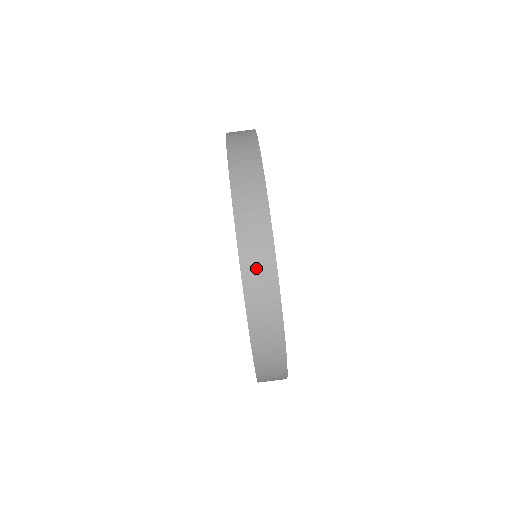
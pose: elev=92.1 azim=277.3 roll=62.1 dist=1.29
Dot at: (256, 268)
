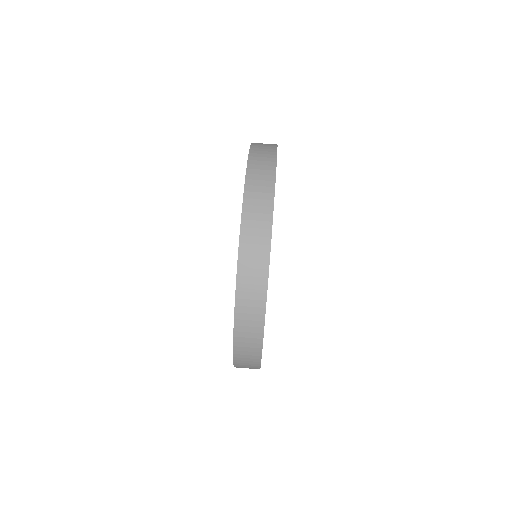
Dot at: (250, 278)
